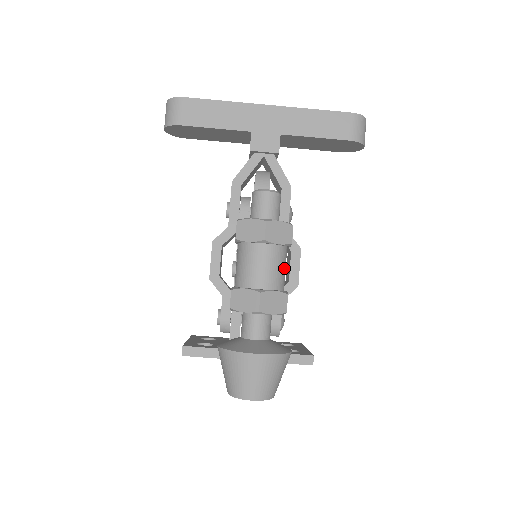
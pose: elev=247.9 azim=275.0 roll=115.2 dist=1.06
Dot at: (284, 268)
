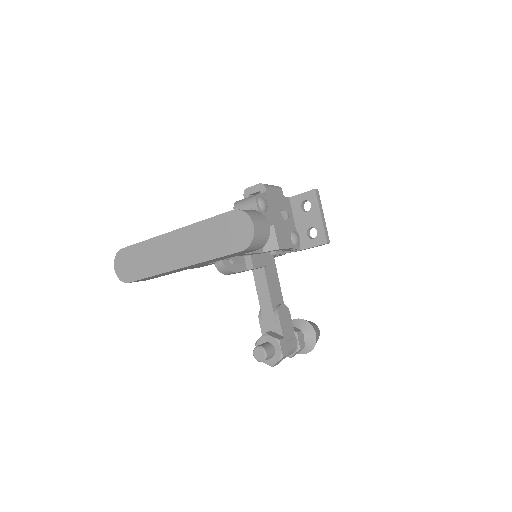
Dot at: (291, 349)
